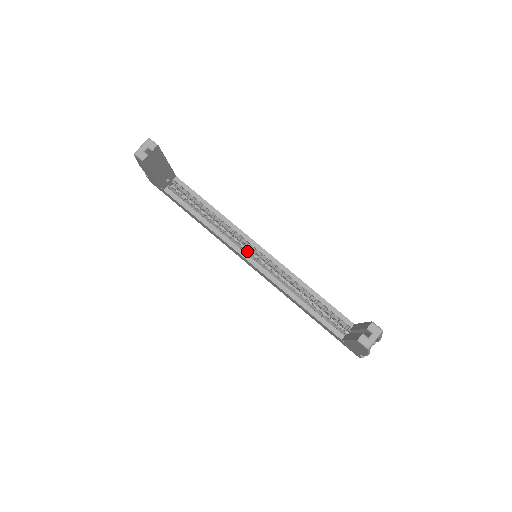
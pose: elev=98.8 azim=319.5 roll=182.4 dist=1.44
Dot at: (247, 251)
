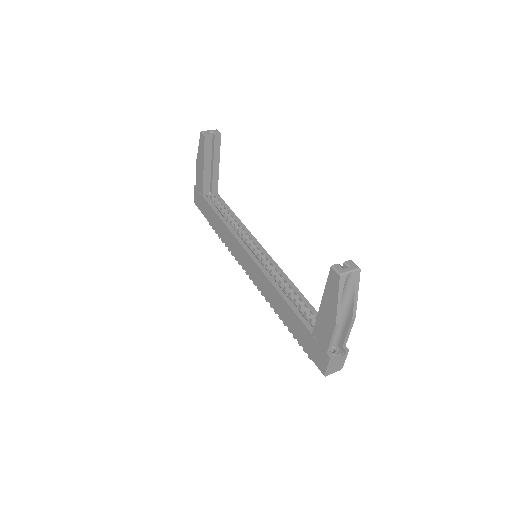
Dot at: (250, 249)
